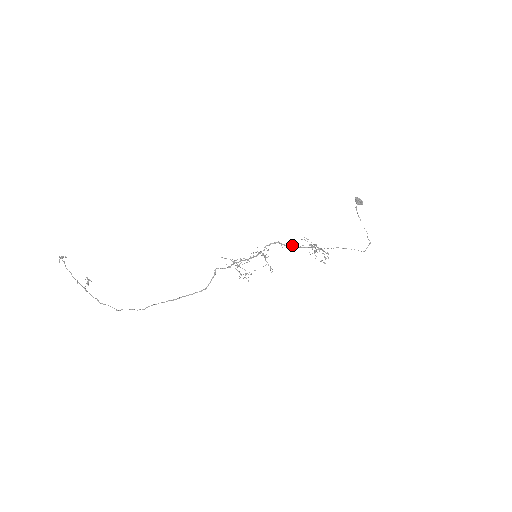
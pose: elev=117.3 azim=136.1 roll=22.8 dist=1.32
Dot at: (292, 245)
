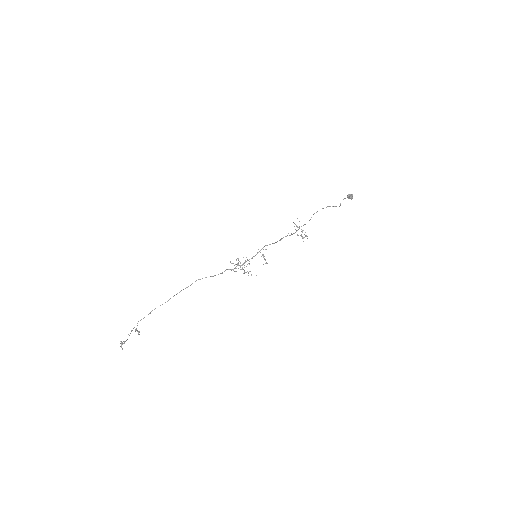
Dot at: occluded
